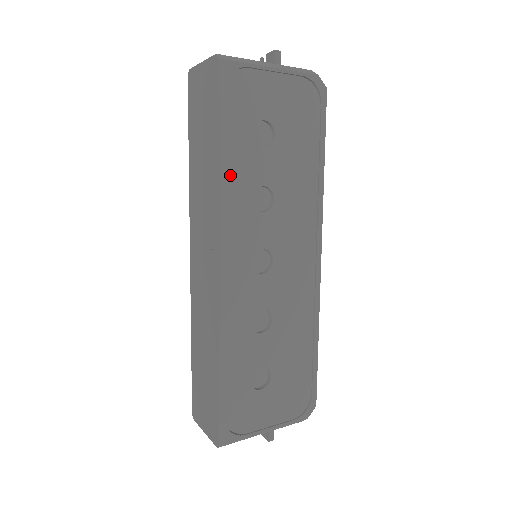
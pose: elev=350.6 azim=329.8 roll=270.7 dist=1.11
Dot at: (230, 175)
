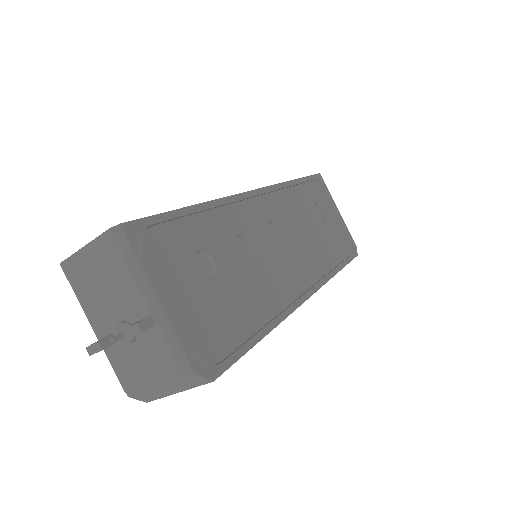
Dot at: (293, 190)
